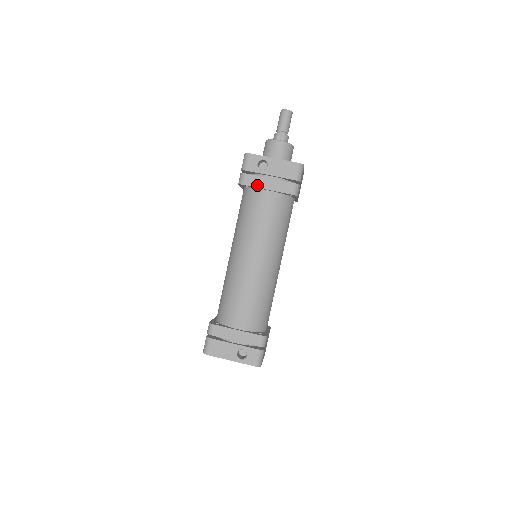
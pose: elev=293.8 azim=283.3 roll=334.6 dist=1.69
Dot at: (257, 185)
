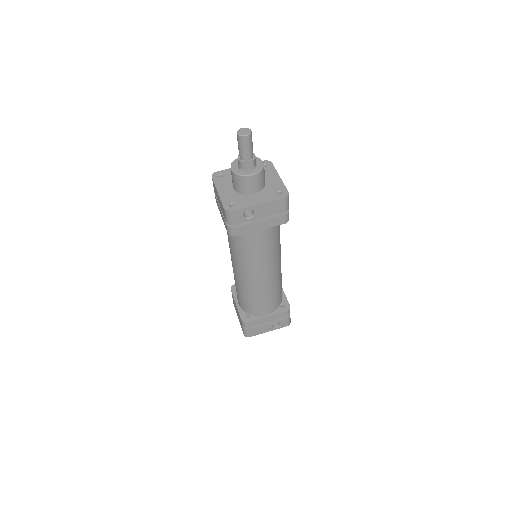
Dot at: (249, 231)
